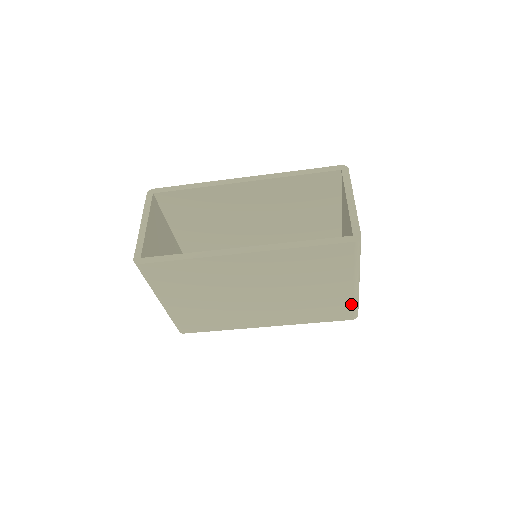
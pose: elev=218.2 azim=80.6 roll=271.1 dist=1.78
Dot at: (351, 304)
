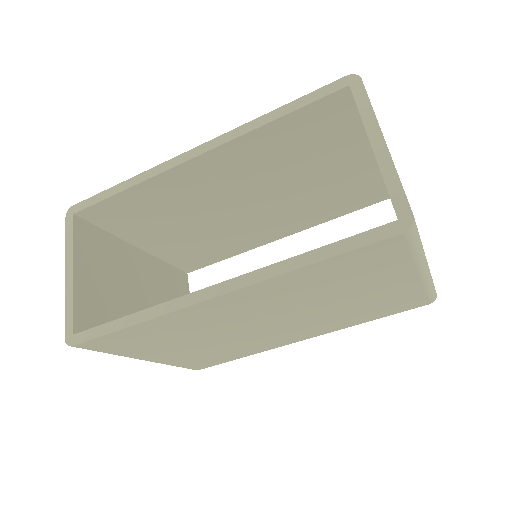
Dot at: (422, 293)
